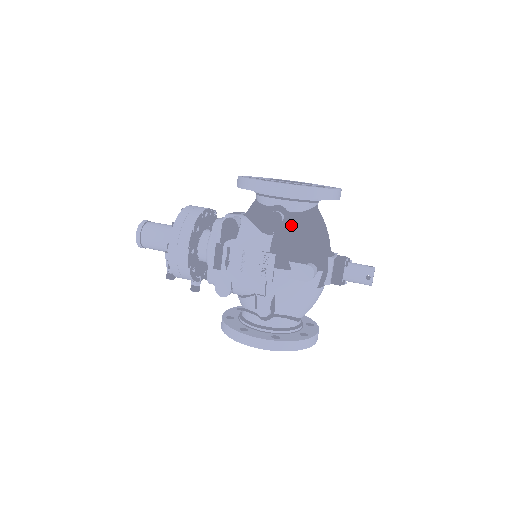
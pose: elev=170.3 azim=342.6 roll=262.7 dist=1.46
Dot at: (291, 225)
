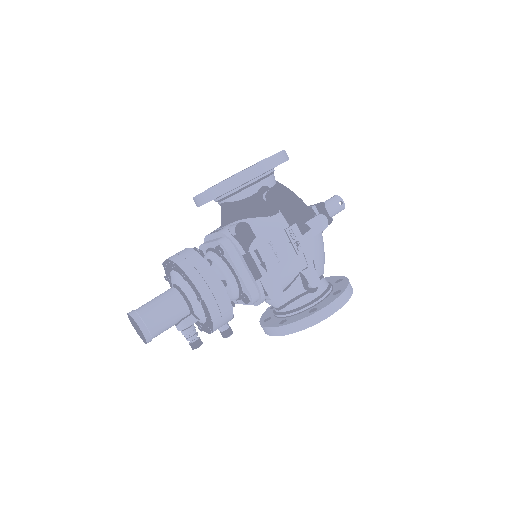
Dot at: (281, 196)
